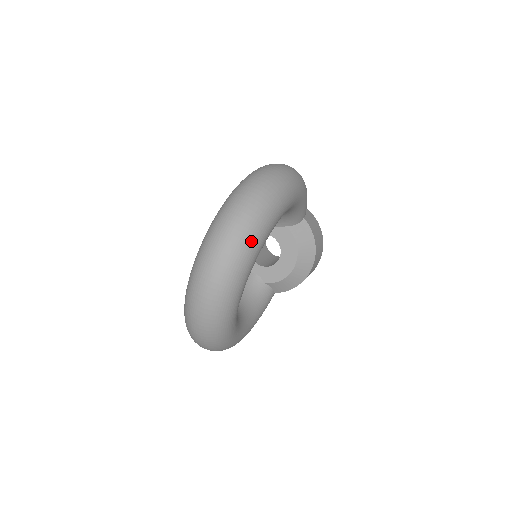
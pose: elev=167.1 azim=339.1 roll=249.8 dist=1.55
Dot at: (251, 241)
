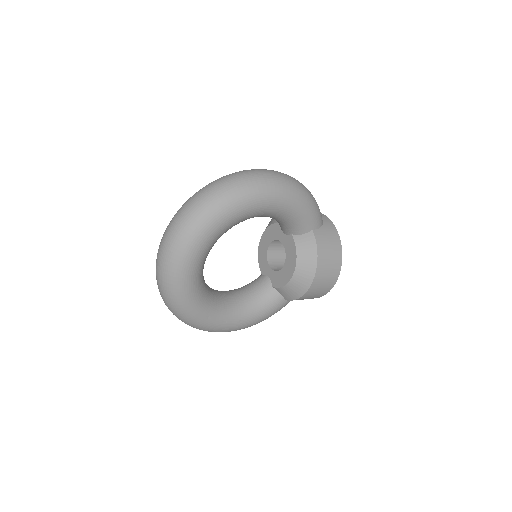
Dot at: (194, 227)
